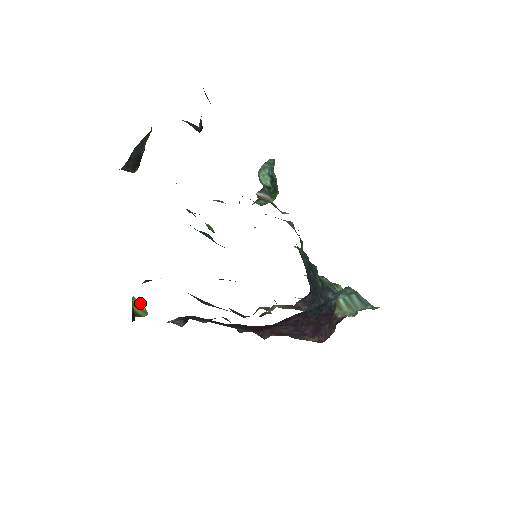
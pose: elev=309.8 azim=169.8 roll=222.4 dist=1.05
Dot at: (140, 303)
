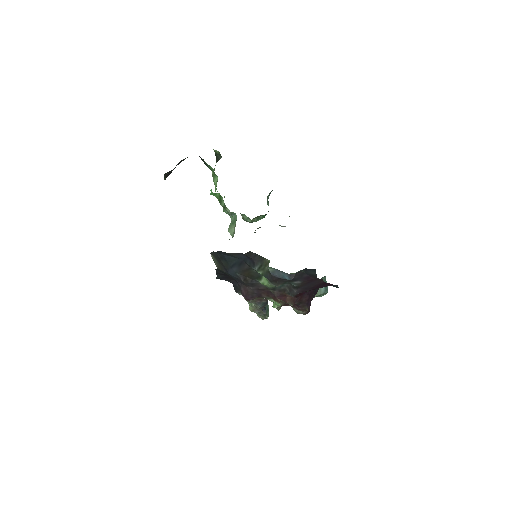
Dot at: occluded
